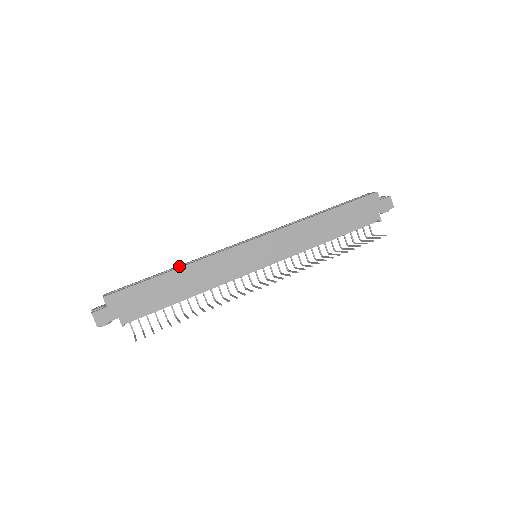
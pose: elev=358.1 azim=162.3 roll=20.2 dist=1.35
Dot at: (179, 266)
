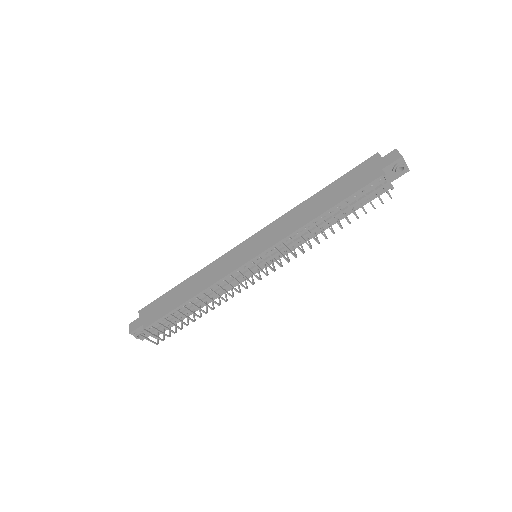
Dot at: occluded
